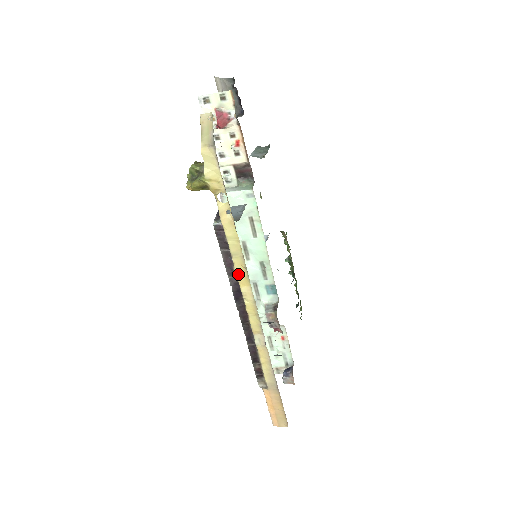
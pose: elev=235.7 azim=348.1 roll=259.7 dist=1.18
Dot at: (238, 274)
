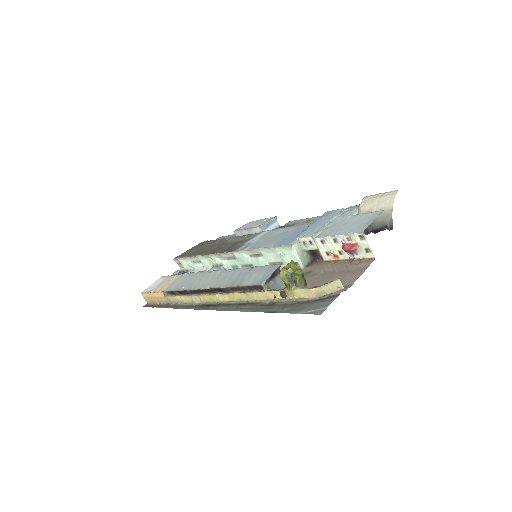
Dot at: (234, 294)
